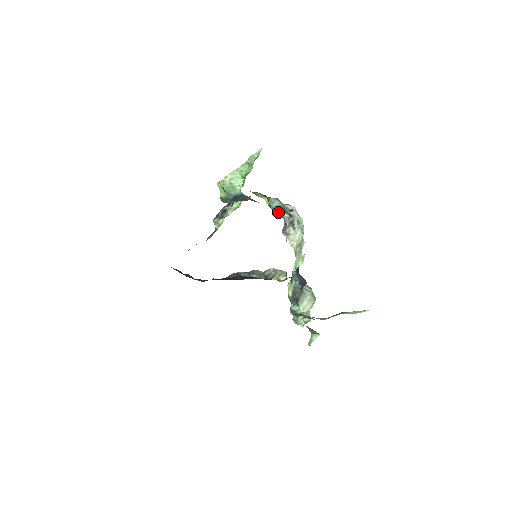
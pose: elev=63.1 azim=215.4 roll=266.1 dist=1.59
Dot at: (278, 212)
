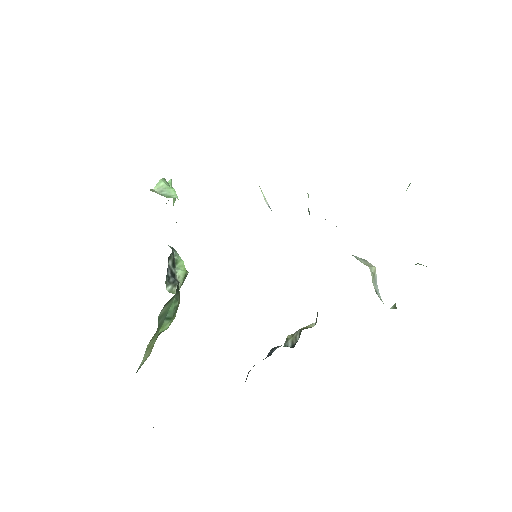
Dot at: occluded
